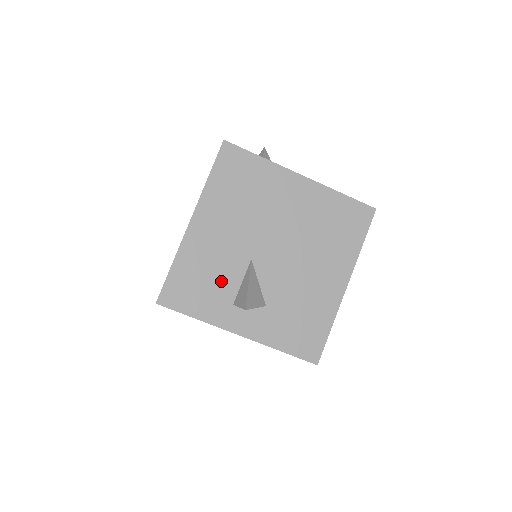
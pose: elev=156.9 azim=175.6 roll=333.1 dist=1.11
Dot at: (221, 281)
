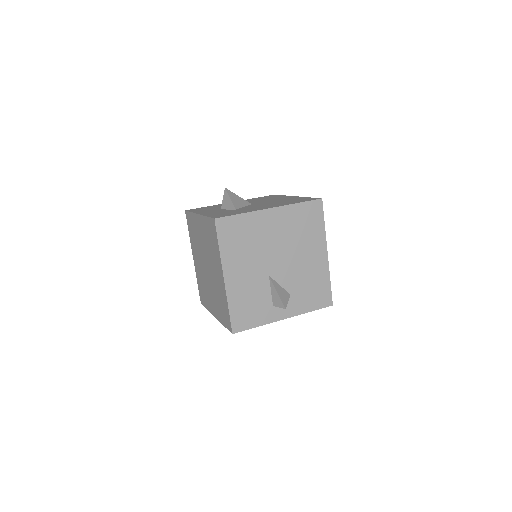
Dot at: (260, 299)
